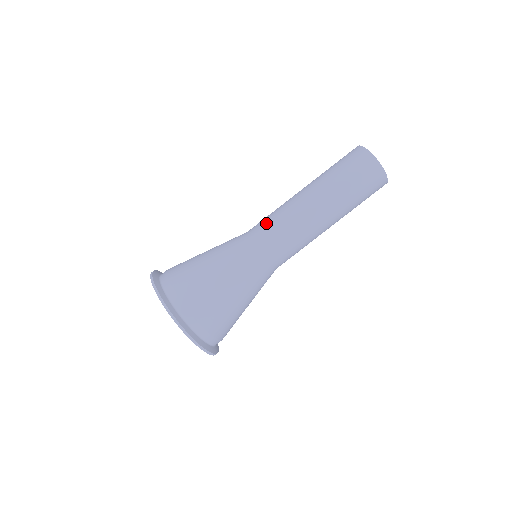
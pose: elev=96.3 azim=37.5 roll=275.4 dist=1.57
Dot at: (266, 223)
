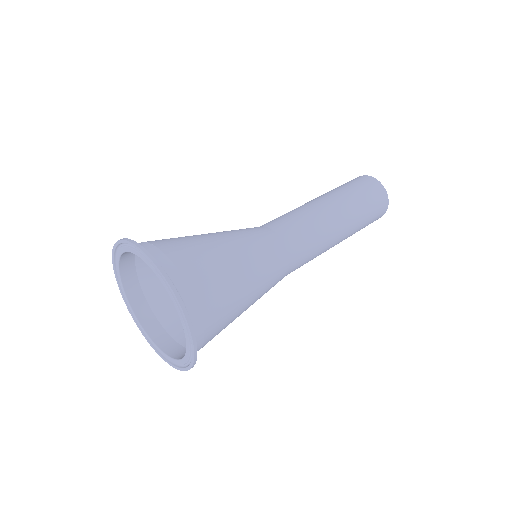
Dot at: (295, 225)
